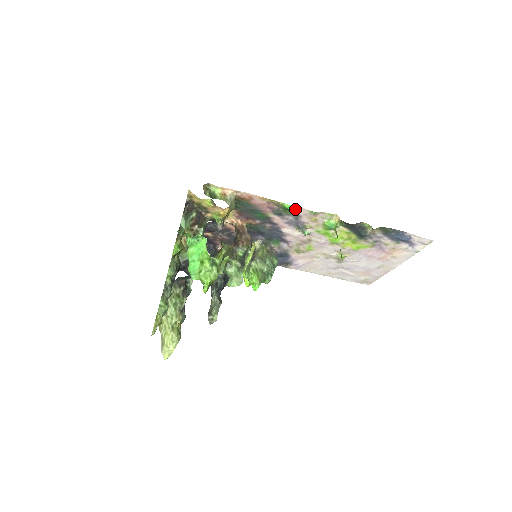
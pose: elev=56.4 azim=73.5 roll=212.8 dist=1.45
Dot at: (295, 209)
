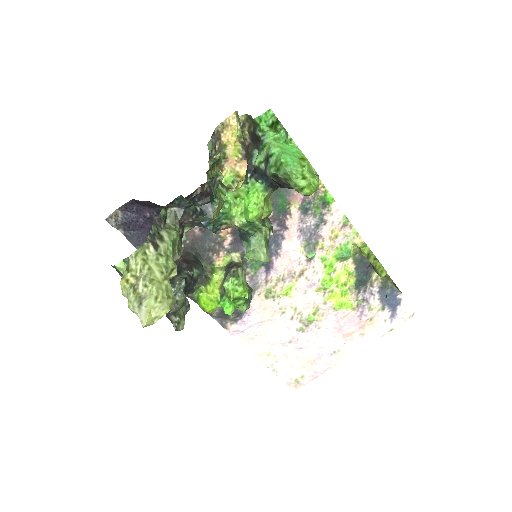
Dot at: (330, 207)
